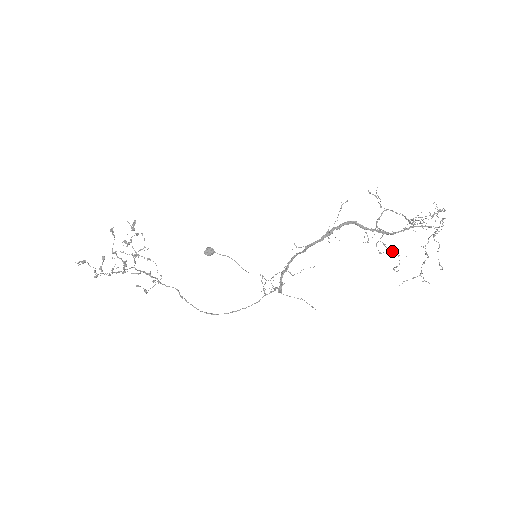
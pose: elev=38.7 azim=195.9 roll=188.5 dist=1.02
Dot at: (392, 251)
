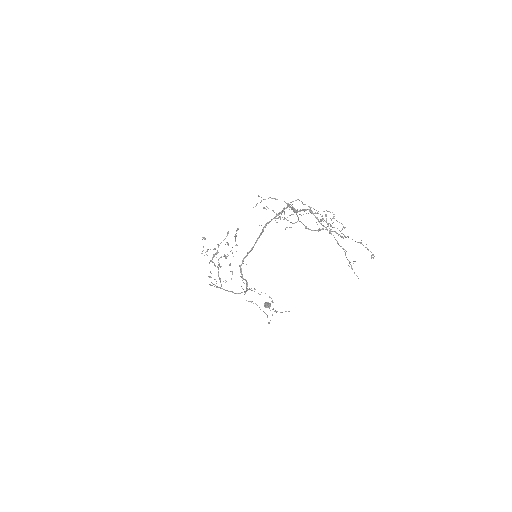
Dot at: (286, 219)
